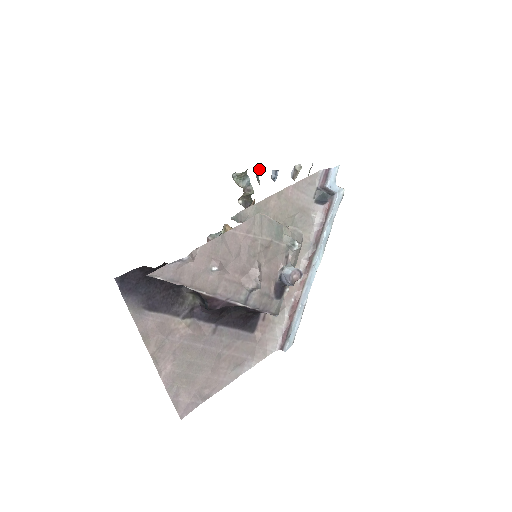
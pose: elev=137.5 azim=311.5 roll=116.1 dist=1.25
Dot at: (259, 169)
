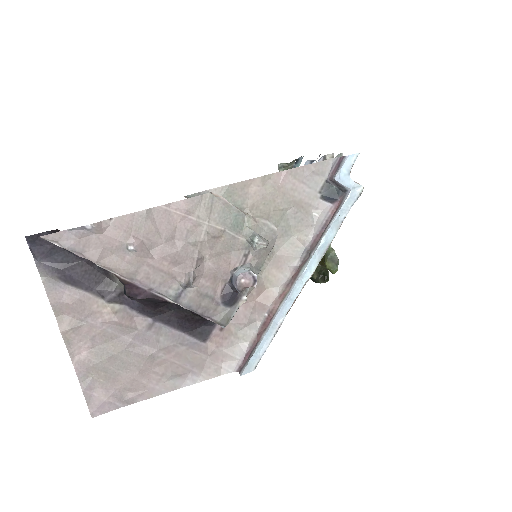
Dot at: (299, 159)
